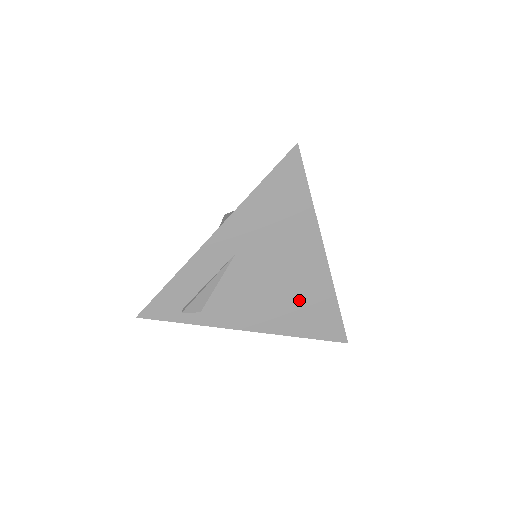
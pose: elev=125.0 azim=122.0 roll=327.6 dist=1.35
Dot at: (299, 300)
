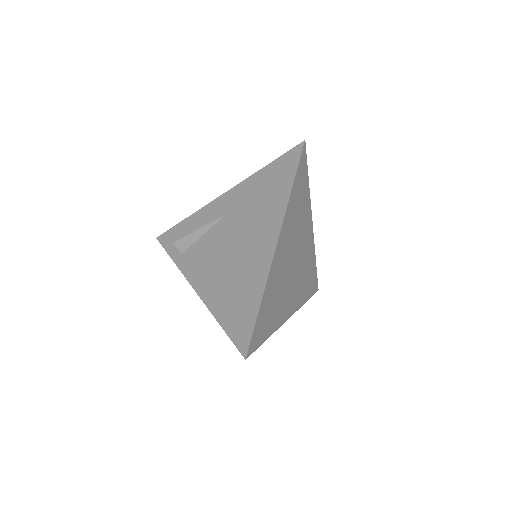
Dot at: (237, 280)
